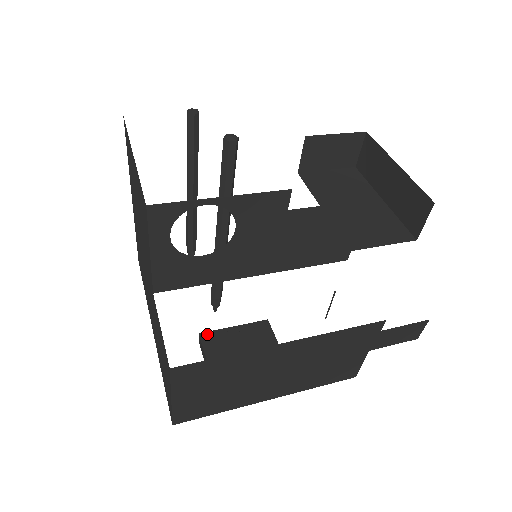
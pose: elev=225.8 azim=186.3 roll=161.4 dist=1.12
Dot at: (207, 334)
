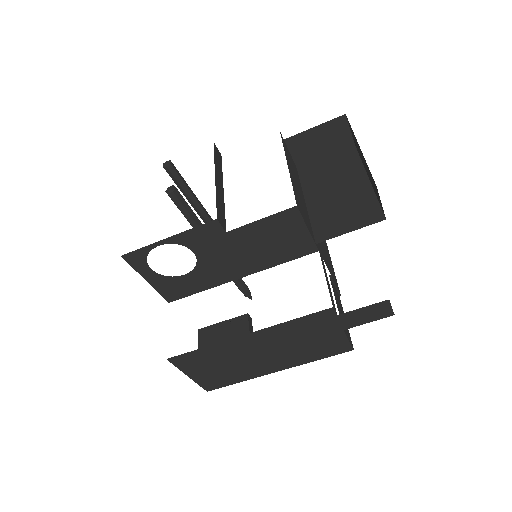
Dot at: (203, 329)
